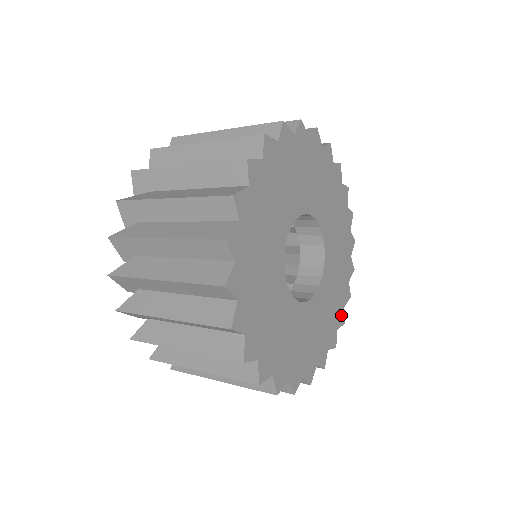
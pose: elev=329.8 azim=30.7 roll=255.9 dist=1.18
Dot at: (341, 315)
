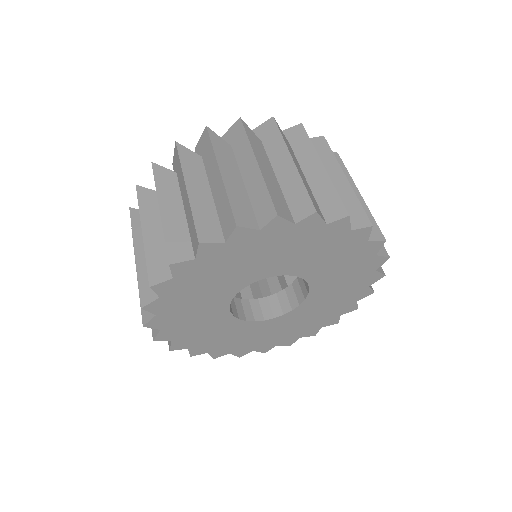
Dot at: (290, 340)
